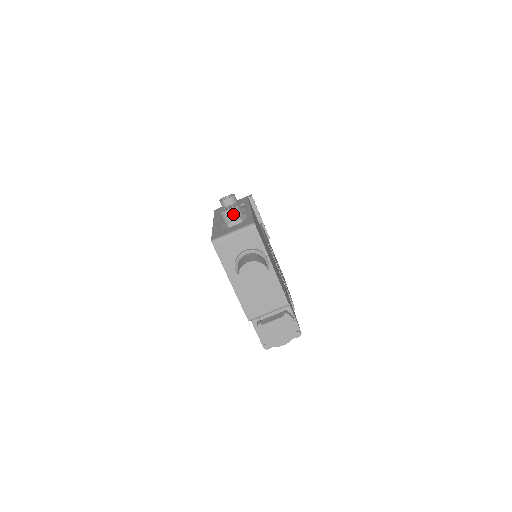
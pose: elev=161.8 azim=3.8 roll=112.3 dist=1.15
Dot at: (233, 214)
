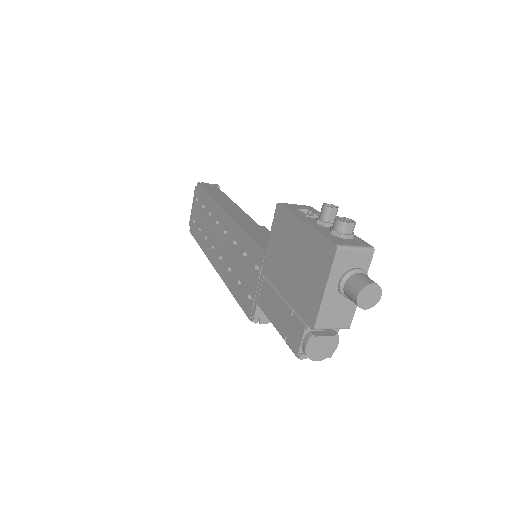
Dot at: (351, 228)
